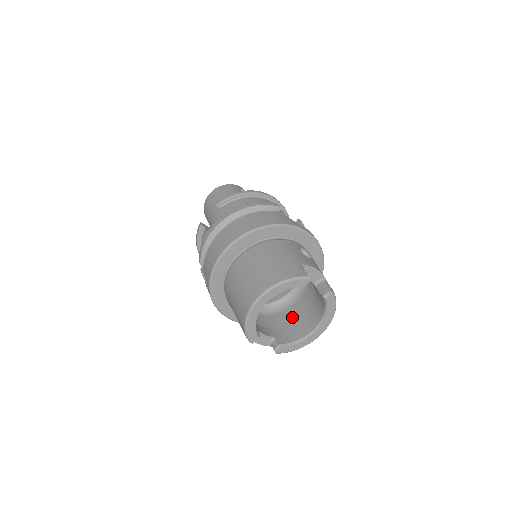
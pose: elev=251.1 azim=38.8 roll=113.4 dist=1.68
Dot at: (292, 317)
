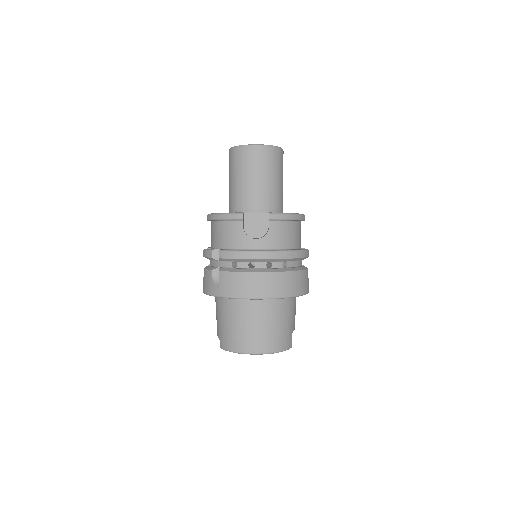
Dot at: occluded
